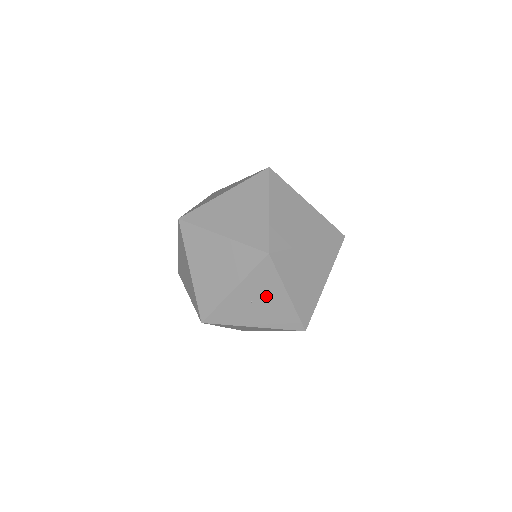
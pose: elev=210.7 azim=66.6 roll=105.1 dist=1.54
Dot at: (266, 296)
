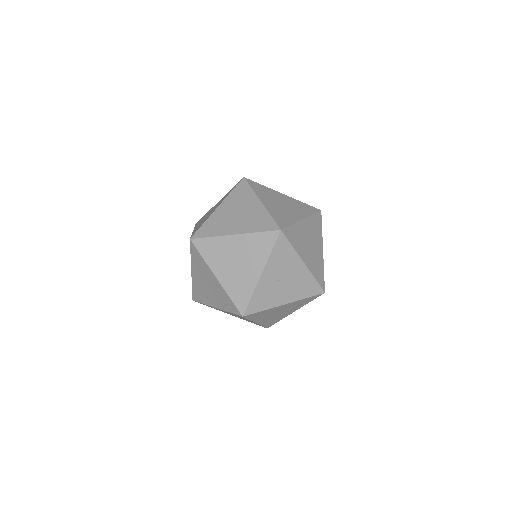
Dot at: (288, 270)
